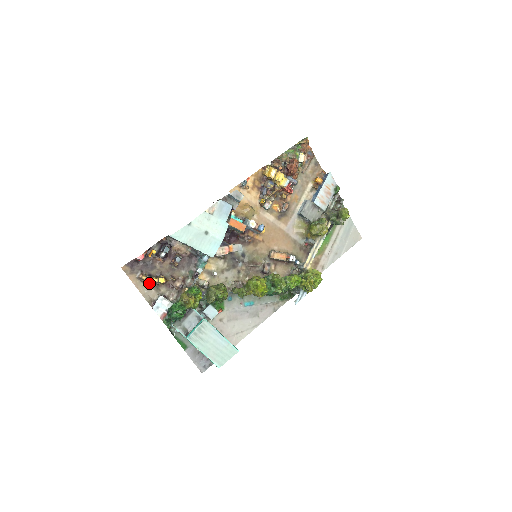
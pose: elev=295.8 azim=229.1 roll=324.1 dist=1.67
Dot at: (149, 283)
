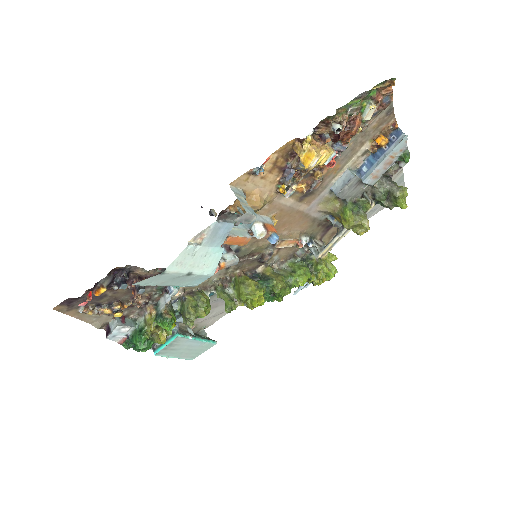
Dot at: (98, 314)
